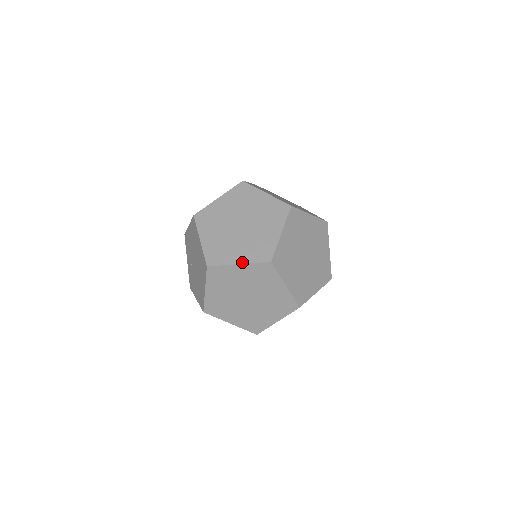
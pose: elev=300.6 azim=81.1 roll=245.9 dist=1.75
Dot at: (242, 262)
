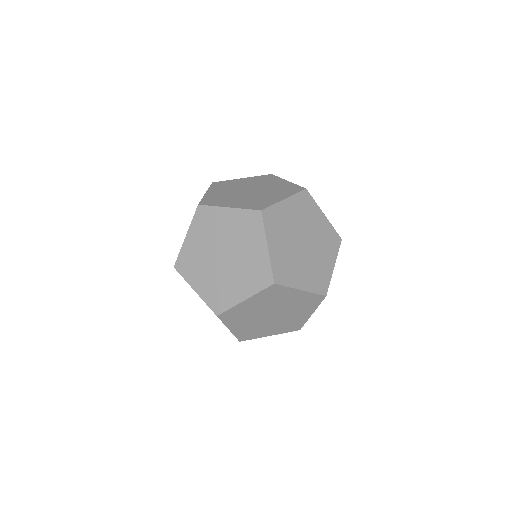
Dot at: (198, 292)
